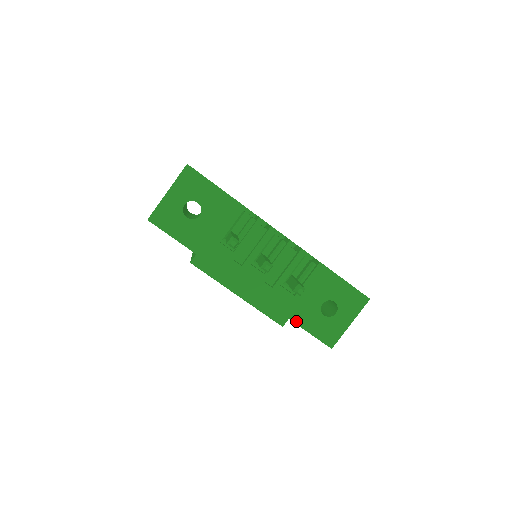
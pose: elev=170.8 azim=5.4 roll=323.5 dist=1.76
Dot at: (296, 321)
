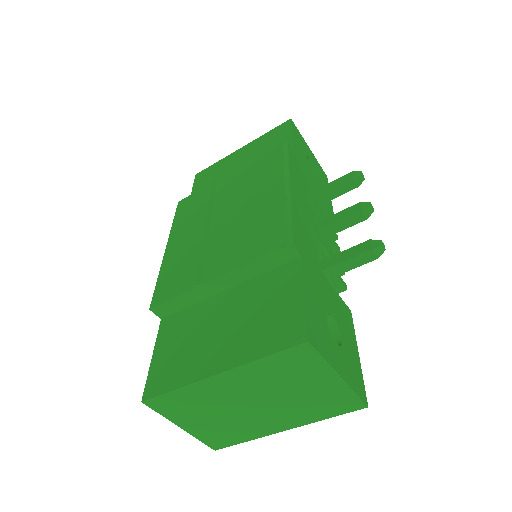
Dot at: (305, 269)
